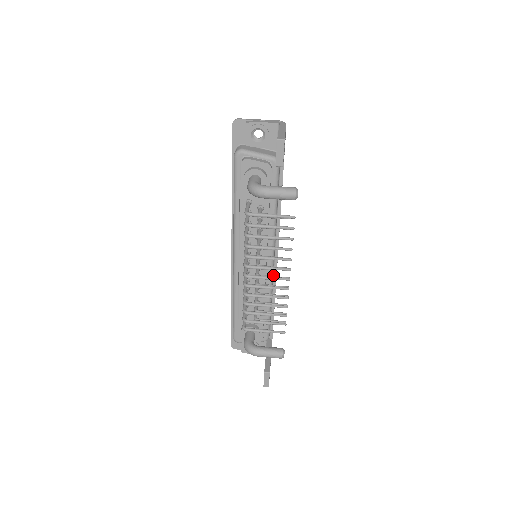
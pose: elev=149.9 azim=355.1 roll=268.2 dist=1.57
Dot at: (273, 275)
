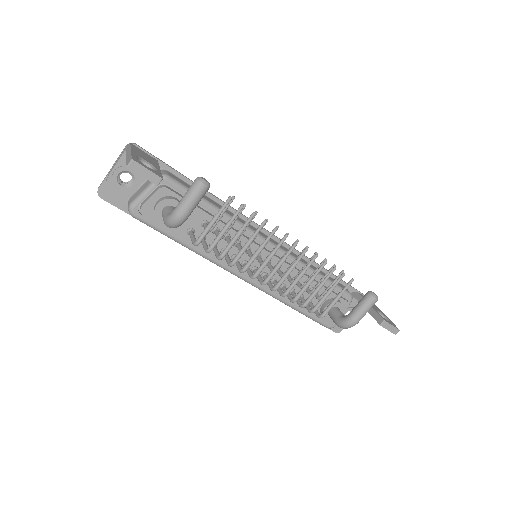
Dot at: occluded
